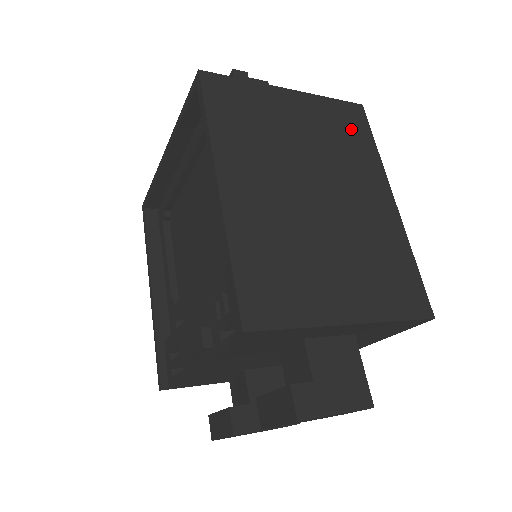
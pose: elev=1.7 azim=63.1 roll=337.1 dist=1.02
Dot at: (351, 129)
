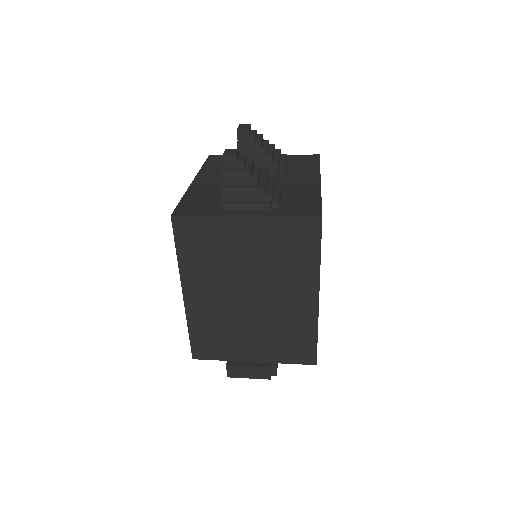
Dot at: (299, 244)
